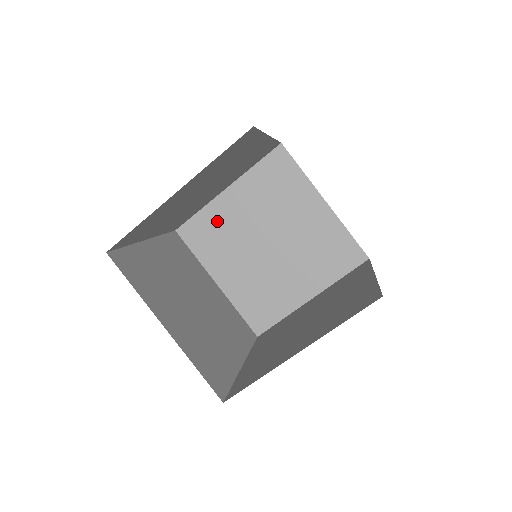
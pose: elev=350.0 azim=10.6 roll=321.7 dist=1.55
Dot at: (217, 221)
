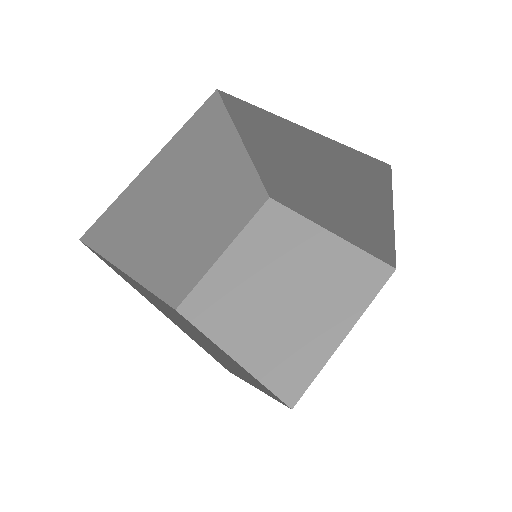
Dot at: (138, 207)
